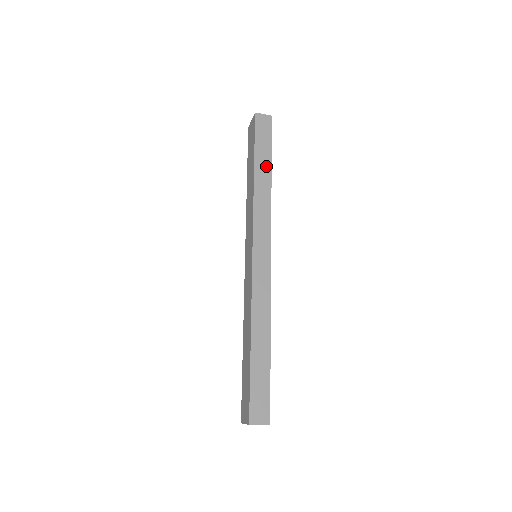
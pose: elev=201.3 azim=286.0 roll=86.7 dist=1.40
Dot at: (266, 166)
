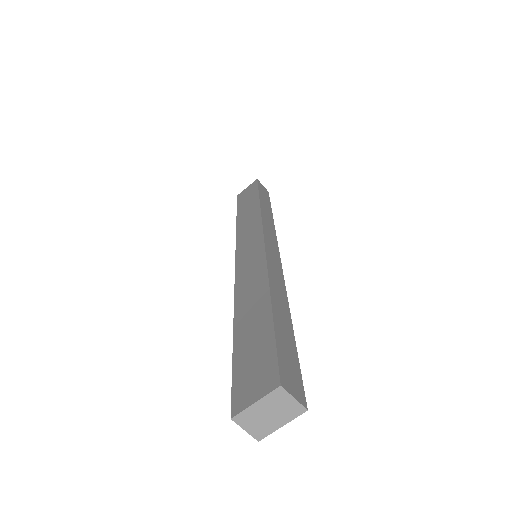
Dot at: (268, 207)
